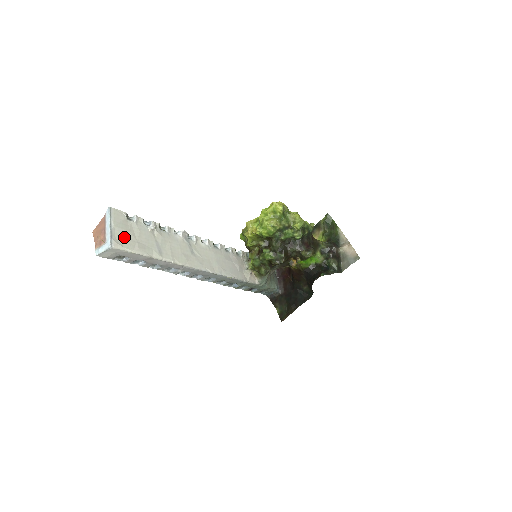
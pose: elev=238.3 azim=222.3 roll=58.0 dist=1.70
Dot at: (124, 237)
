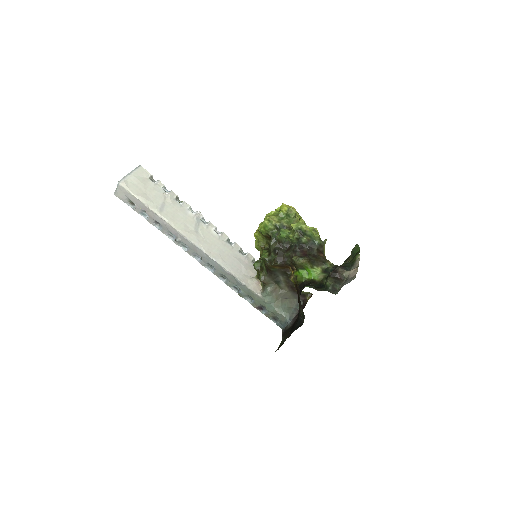
Dot at: (135, 184)
